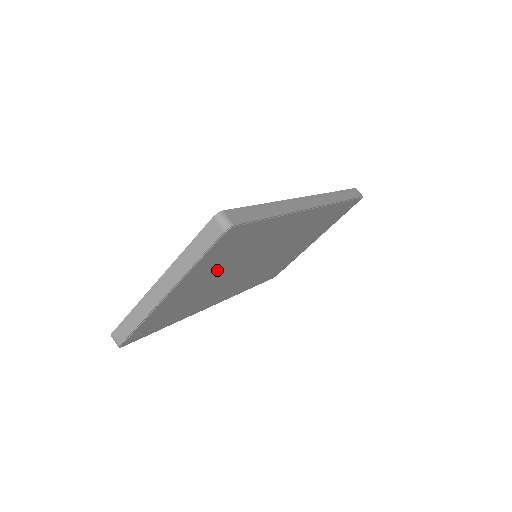
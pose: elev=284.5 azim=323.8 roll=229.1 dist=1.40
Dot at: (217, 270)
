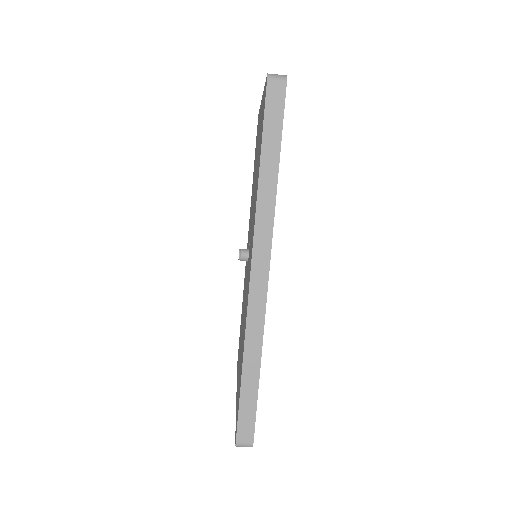
Dot at: occluded
